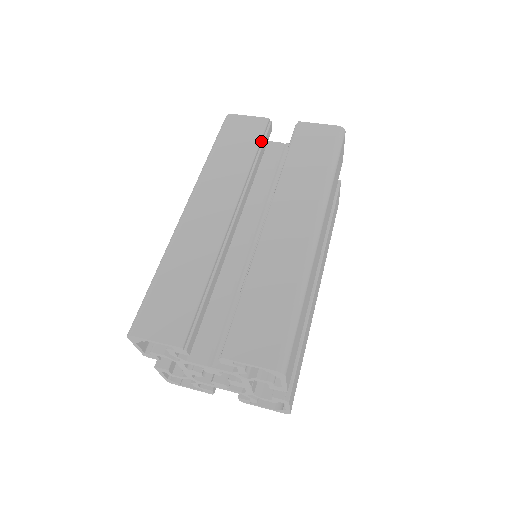
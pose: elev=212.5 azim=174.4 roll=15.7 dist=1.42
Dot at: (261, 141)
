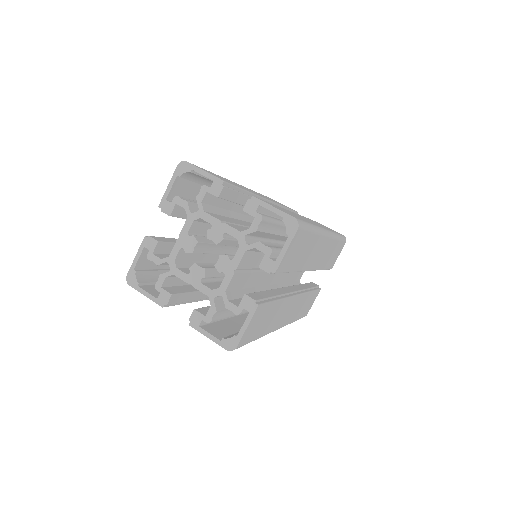
Dot at: (292, 211)
